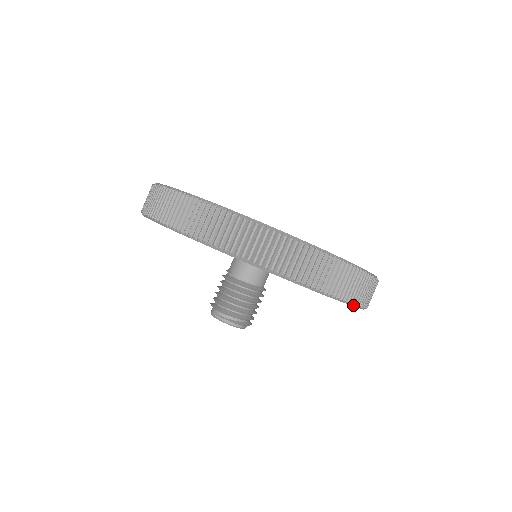
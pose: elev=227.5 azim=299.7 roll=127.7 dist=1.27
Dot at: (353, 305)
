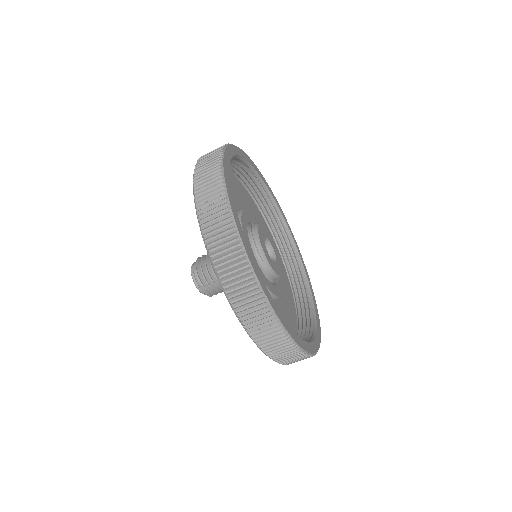
Dot at: (265, 353)
